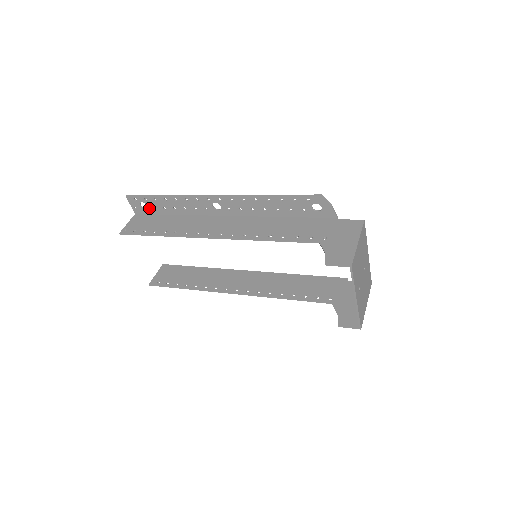
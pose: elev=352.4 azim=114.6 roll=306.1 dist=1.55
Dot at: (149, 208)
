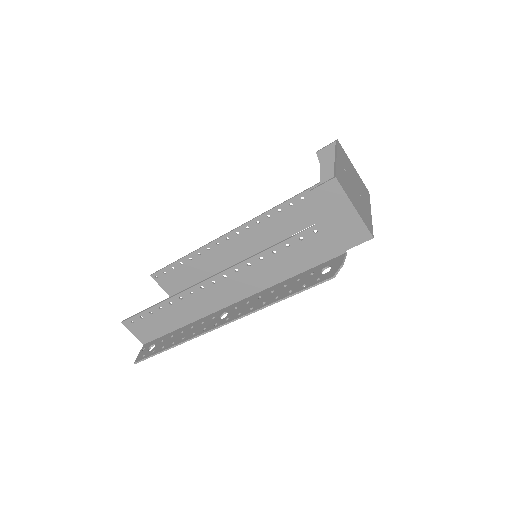
Dot at: occluded
